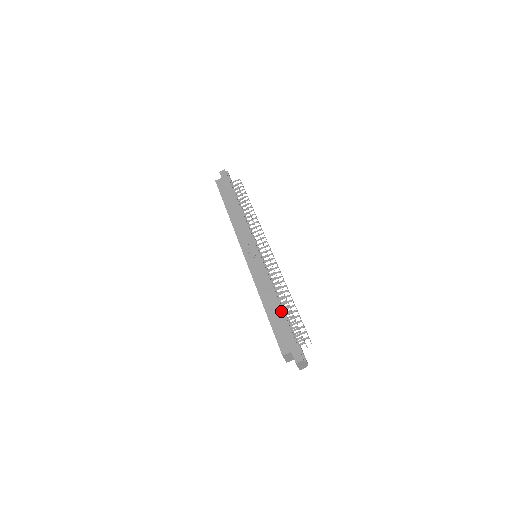
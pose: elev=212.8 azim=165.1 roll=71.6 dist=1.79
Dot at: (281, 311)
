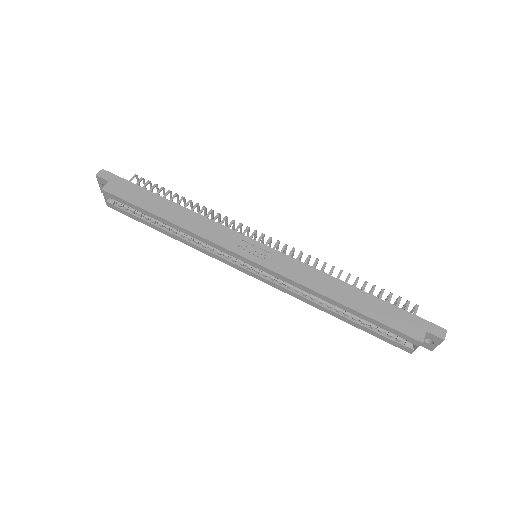
Dot at: (367, 295)
